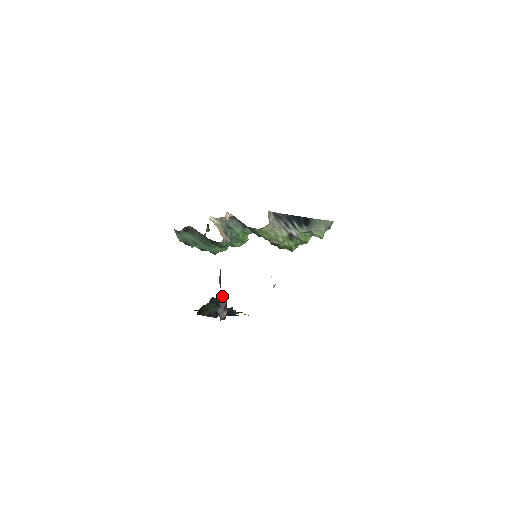
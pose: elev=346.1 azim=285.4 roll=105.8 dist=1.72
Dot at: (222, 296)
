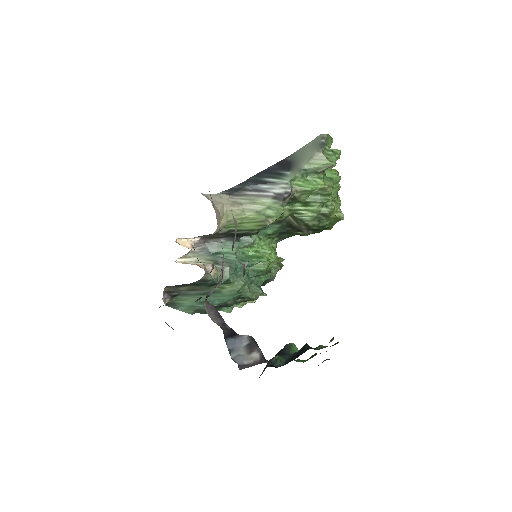
Dot at: (233, 335)
